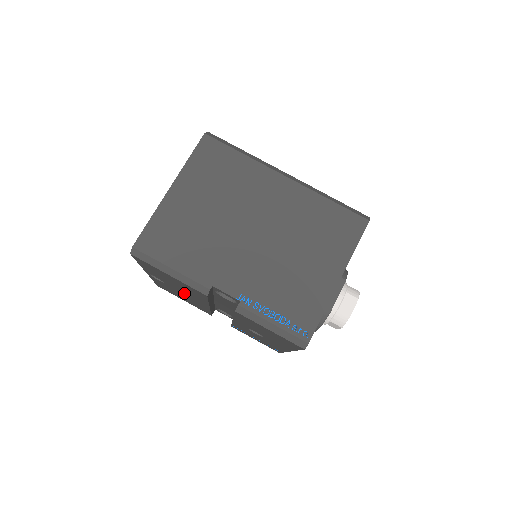
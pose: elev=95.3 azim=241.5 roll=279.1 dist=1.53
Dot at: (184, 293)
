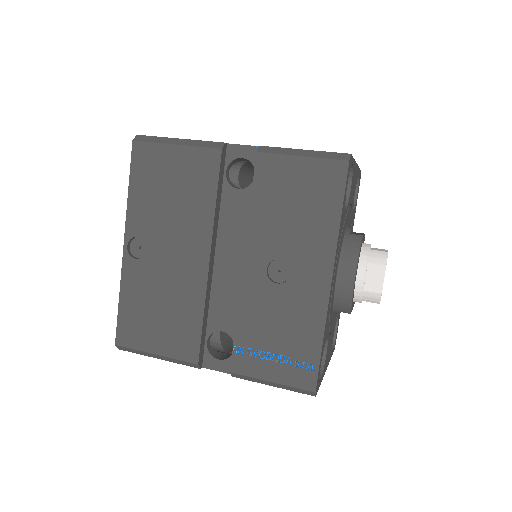
Dot at: (174, 251)
